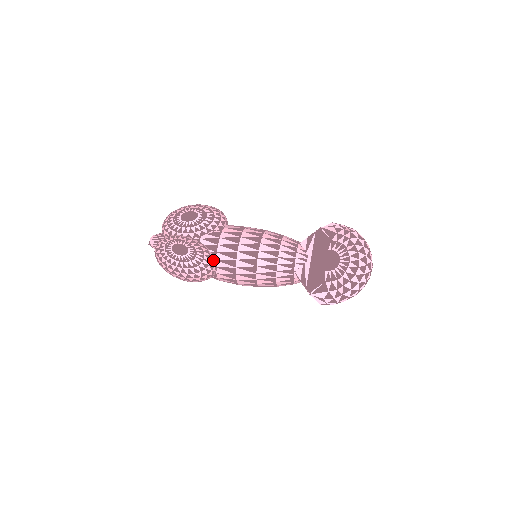
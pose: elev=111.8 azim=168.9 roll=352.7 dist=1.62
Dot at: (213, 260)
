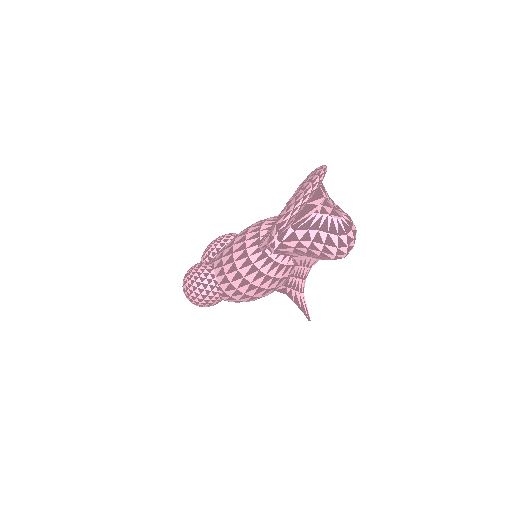
Dot at: (210, 269)
